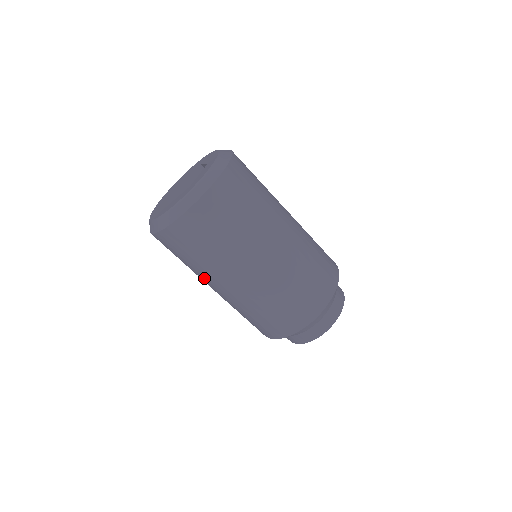
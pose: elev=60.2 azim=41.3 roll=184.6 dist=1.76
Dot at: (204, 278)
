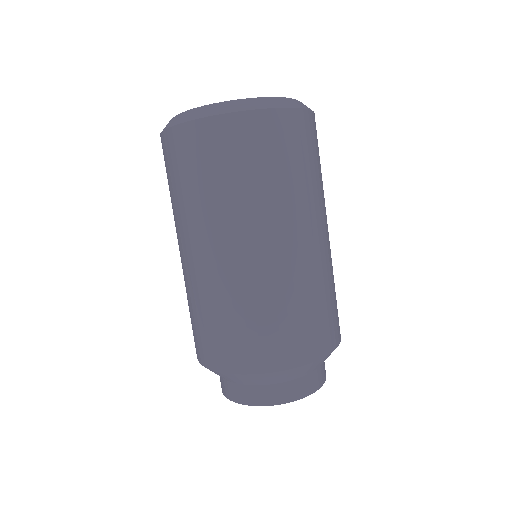
Dot at: (175, 226)
